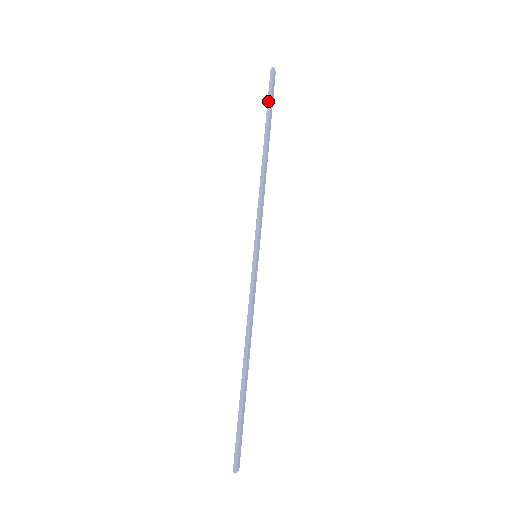
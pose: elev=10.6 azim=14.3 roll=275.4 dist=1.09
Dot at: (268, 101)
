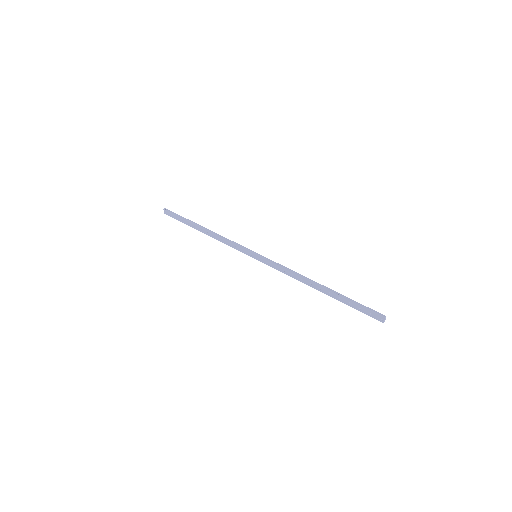
Dot at: (179, 216)
